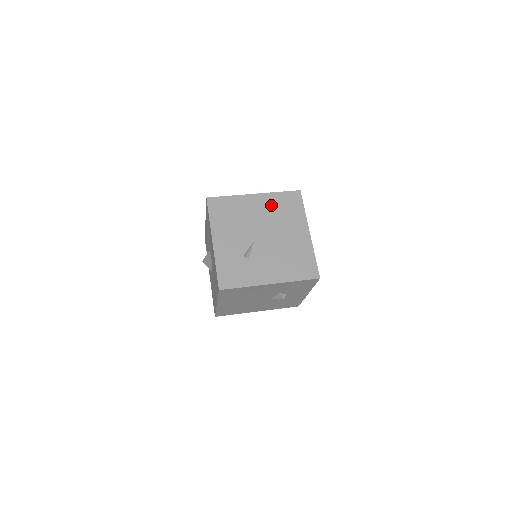
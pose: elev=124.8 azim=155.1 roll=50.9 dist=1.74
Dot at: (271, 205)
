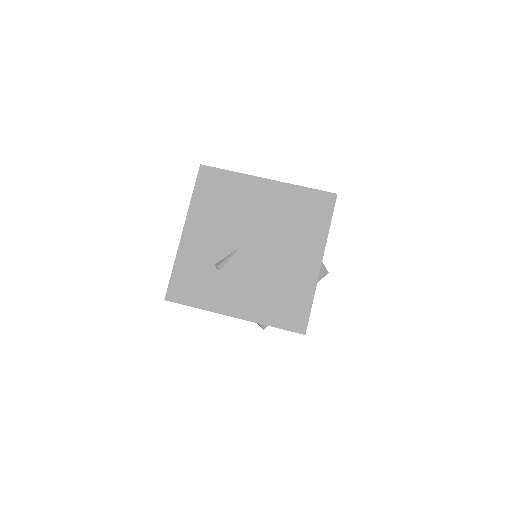
Dot at: (284, 203)
